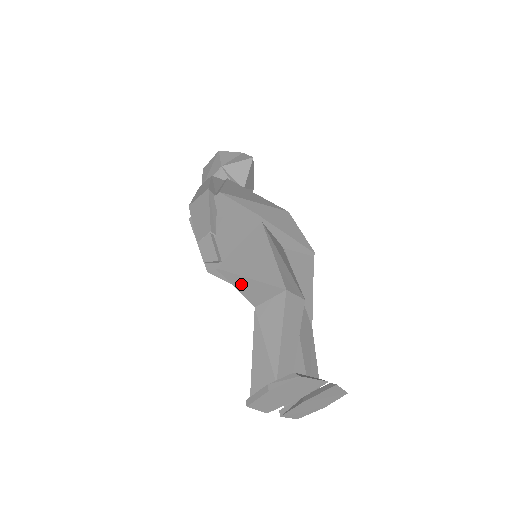
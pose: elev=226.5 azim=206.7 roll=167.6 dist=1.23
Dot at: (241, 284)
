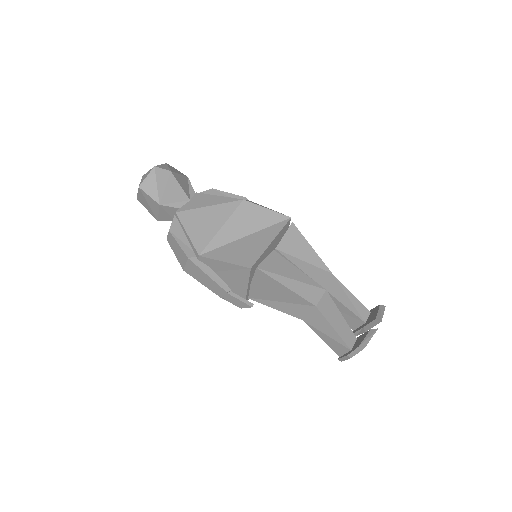
Dot at: (278, 307)
